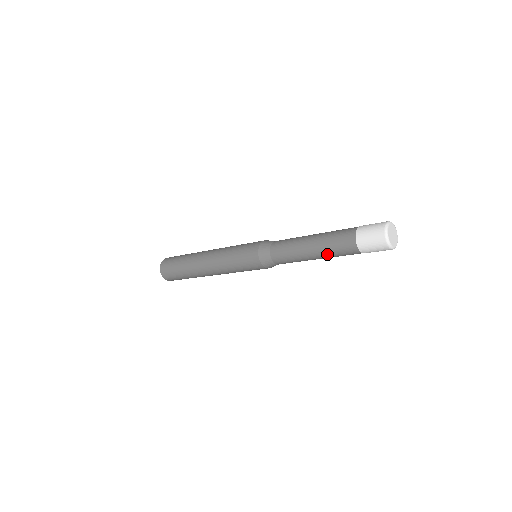
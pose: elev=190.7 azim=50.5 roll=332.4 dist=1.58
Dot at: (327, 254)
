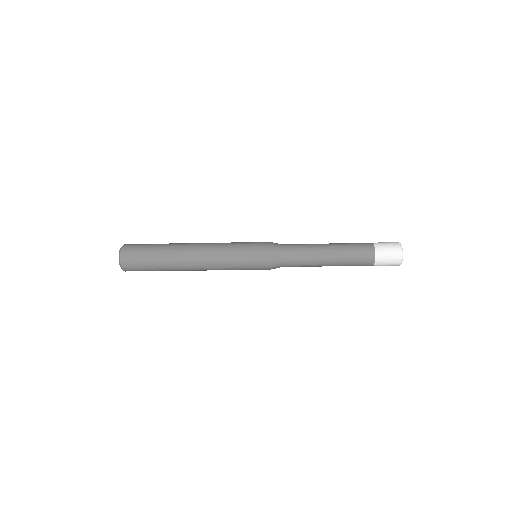
Dot at: (343, 261)
